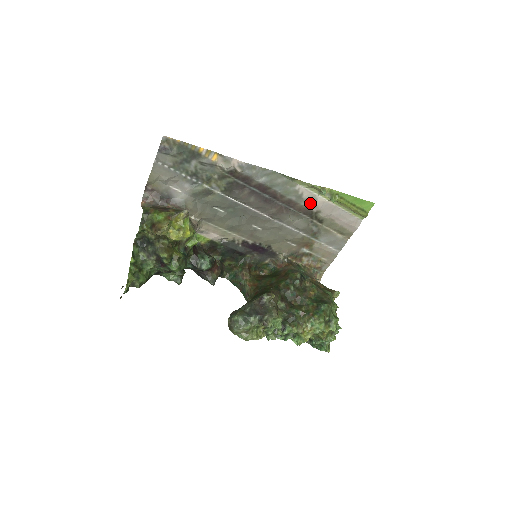
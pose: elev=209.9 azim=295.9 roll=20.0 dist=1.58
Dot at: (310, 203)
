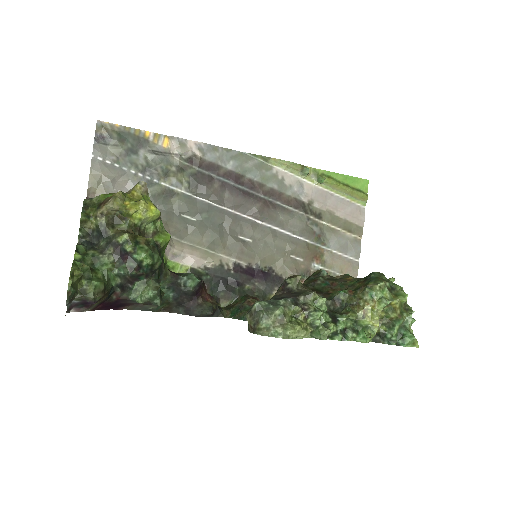
Dot at: (297, 192)
